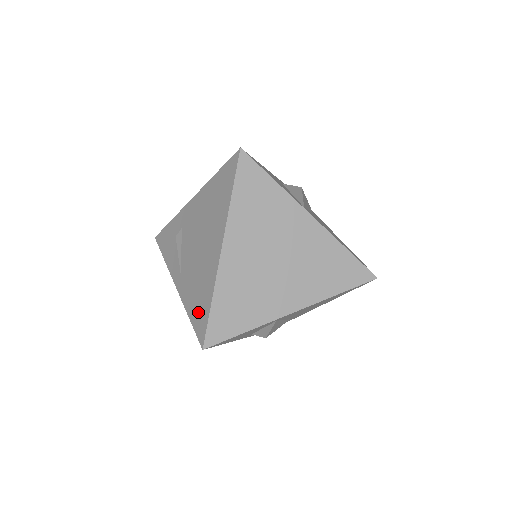
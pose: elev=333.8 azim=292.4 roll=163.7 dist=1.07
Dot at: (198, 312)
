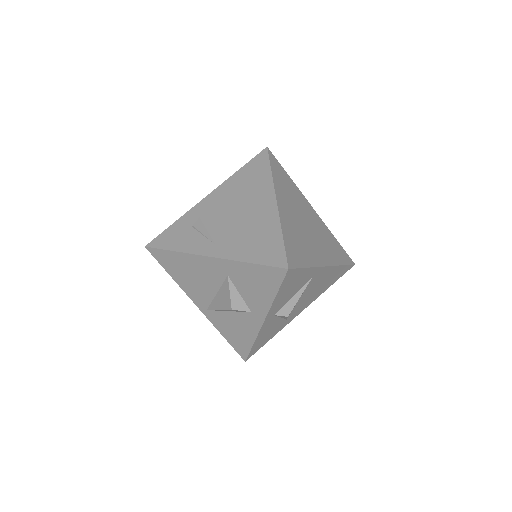
Dot at: (264, 250)
